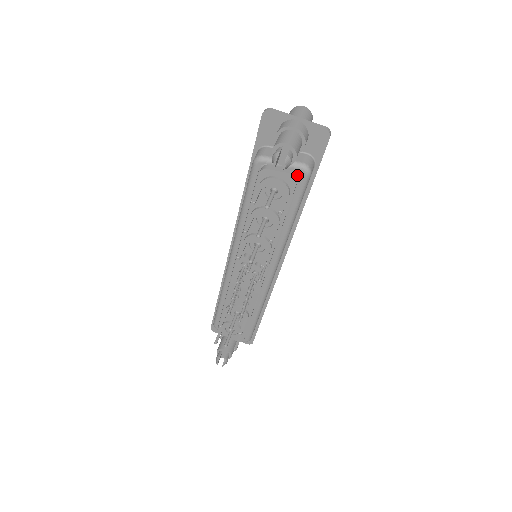
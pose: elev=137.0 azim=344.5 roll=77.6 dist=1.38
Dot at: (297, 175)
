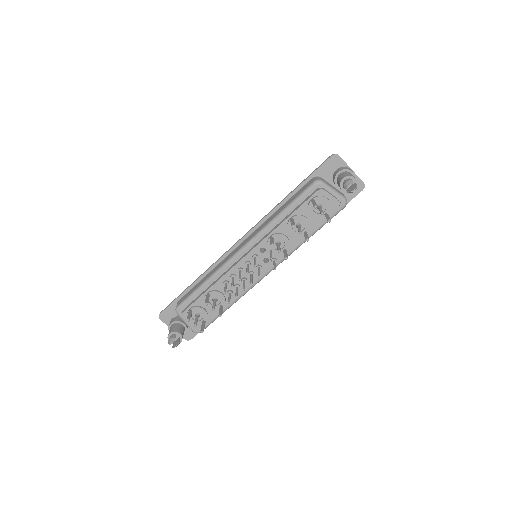
Dot at: (339, 203)
